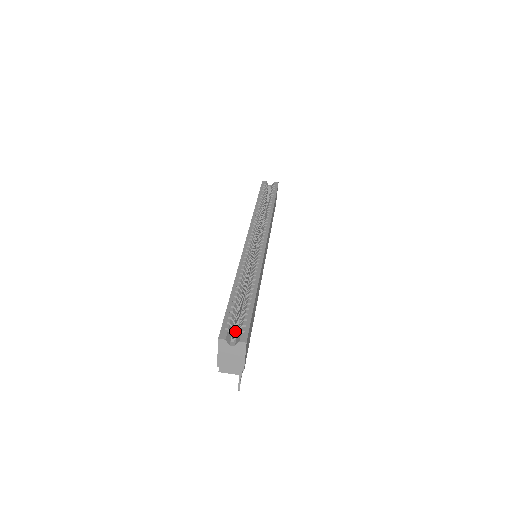
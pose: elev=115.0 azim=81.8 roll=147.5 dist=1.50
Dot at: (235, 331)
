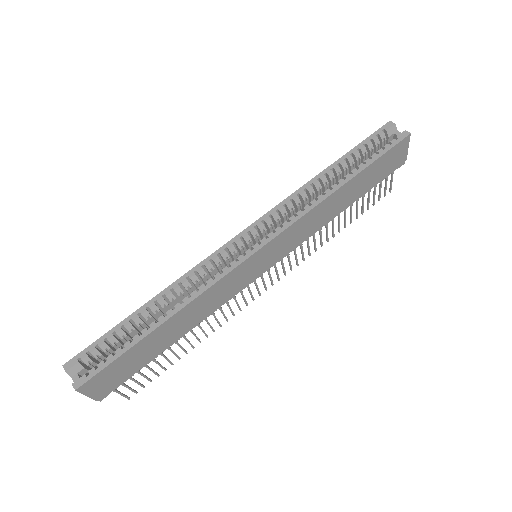
Dot at: occluded
